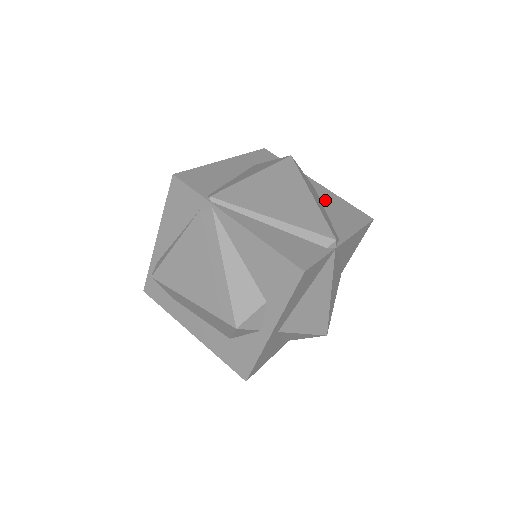
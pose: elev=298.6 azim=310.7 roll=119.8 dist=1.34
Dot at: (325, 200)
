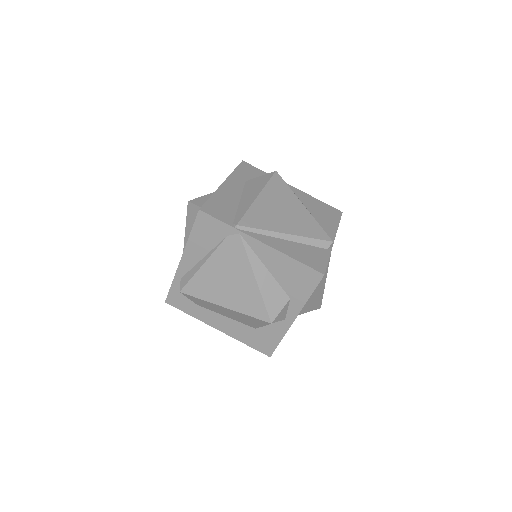
Dot at: (306, 203)
